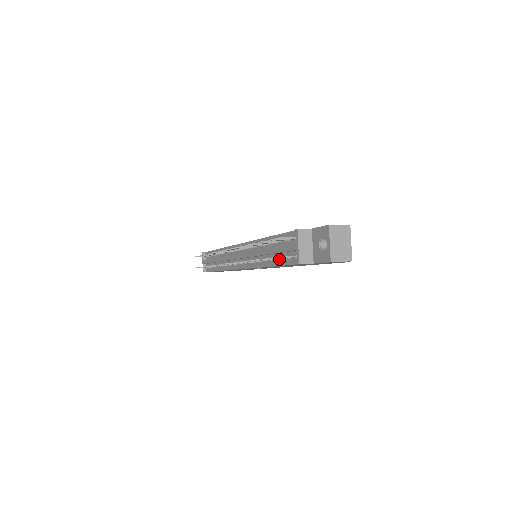
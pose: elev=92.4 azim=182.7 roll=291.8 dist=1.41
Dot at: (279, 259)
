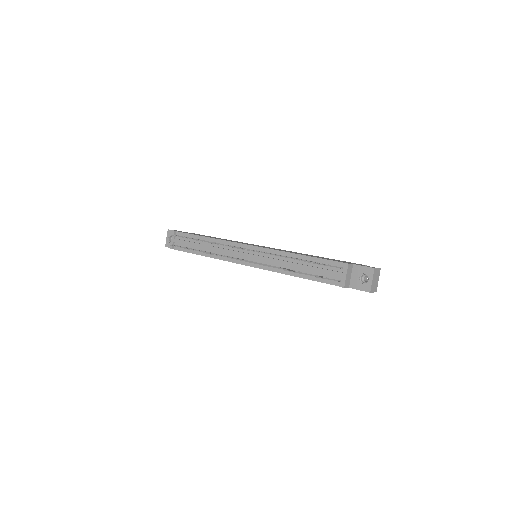
Dot at: occluded
